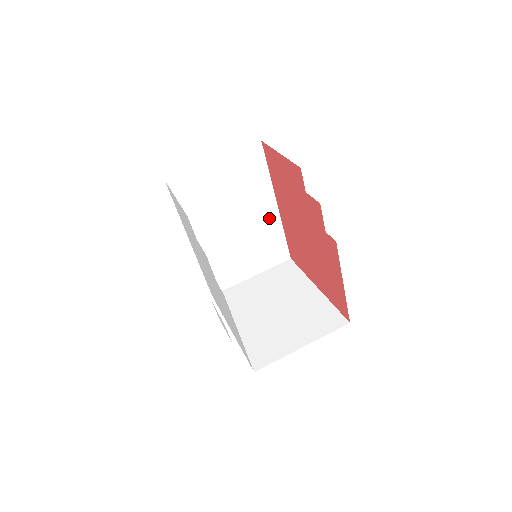
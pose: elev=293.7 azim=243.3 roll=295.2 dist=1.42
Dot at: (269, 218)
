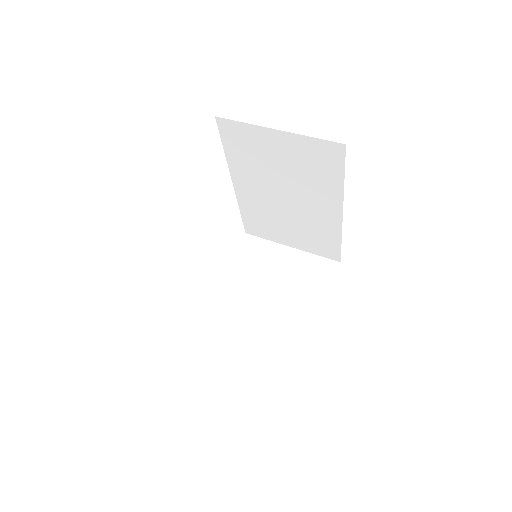
Dot at: (328, 217)
